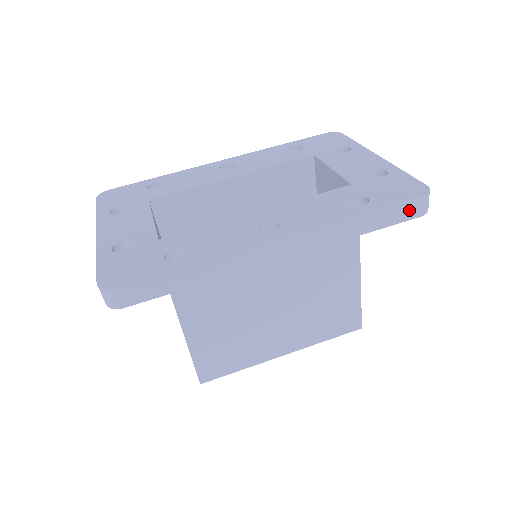
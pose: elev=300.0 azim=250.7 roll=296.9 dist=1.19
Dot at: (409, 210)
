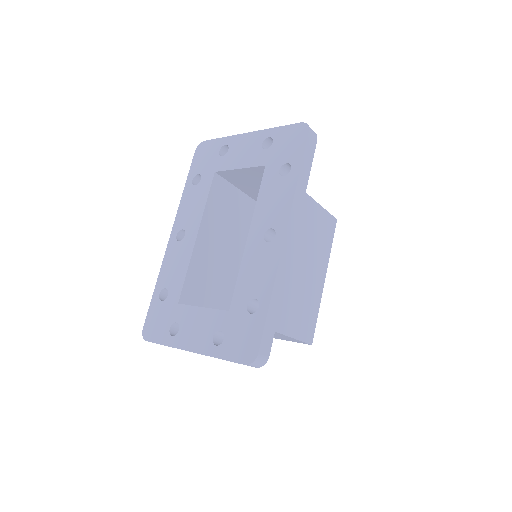
Dot at: (311, 145)
